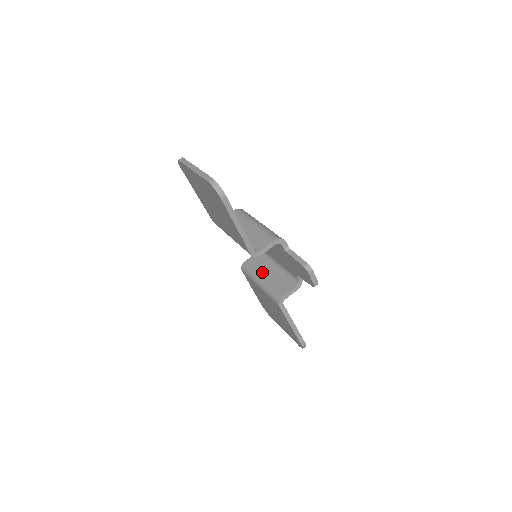
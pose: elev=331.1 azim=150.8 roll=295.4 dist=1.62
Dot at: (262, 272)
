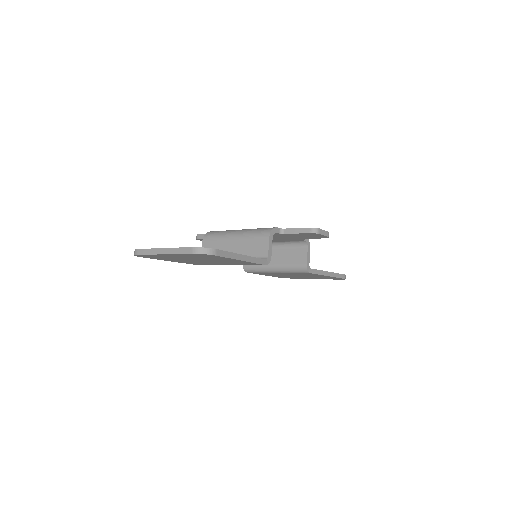
Dot at: occluded
